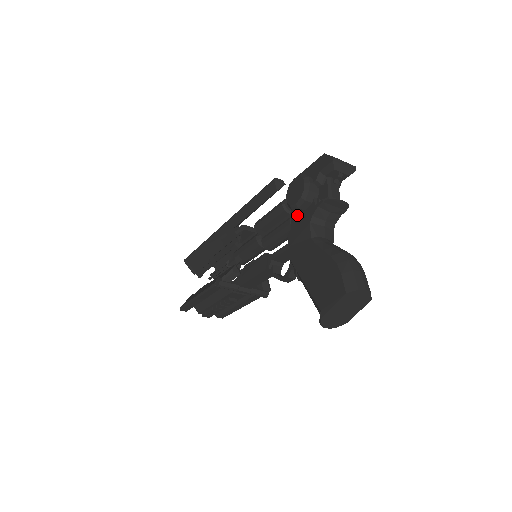
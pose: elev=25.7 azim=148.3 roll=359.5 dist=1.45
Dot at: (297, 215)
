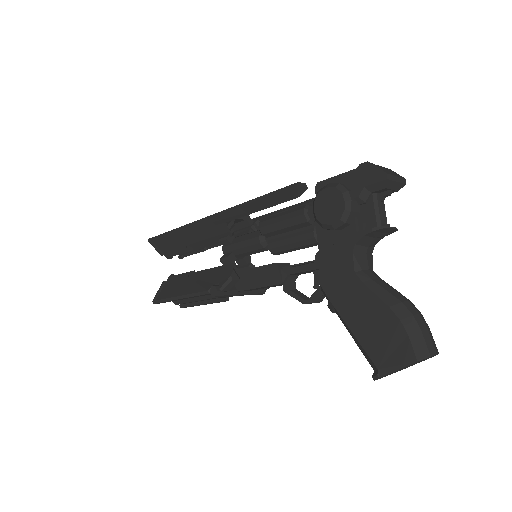
Dot at: (327, 232)
